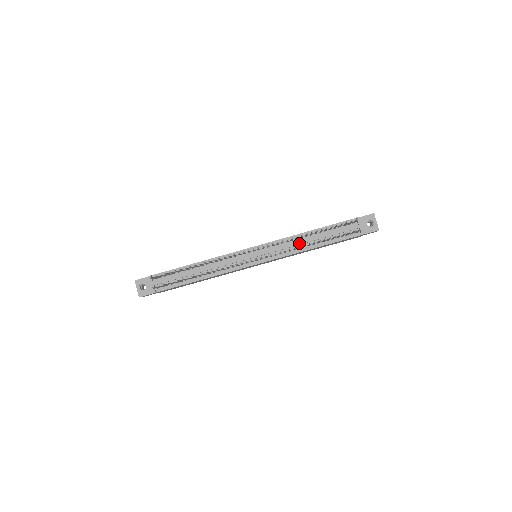
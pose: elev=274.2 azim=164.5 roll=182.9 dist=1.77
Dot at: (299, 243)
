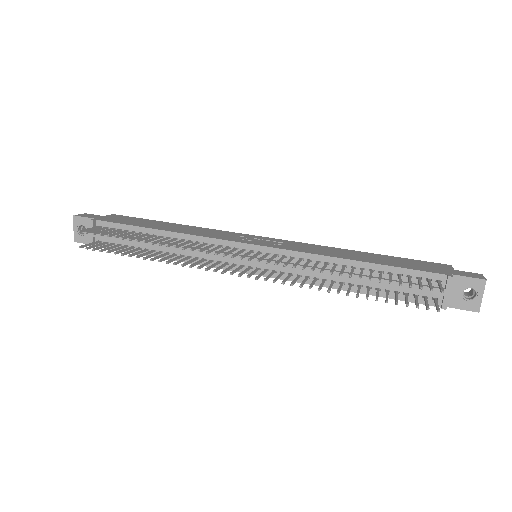
Dot at: (327, 273)
